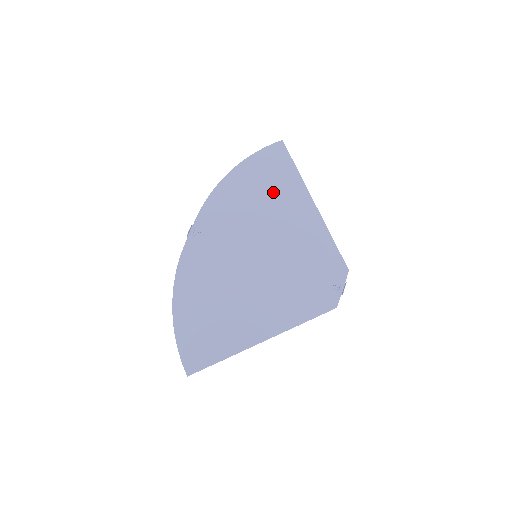
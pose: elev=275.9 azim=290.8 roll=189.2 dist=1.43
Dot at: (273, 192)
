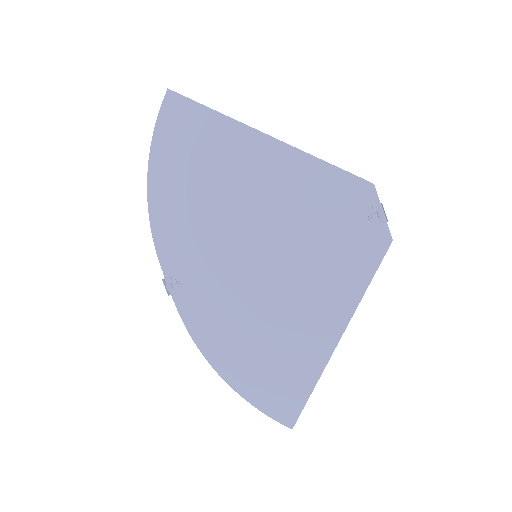
Dot at: (212, 165)
